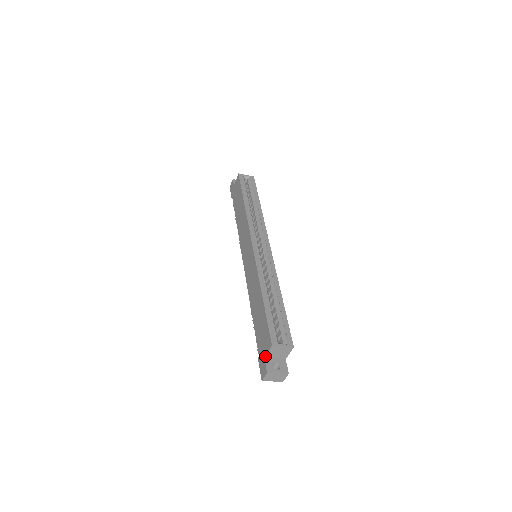
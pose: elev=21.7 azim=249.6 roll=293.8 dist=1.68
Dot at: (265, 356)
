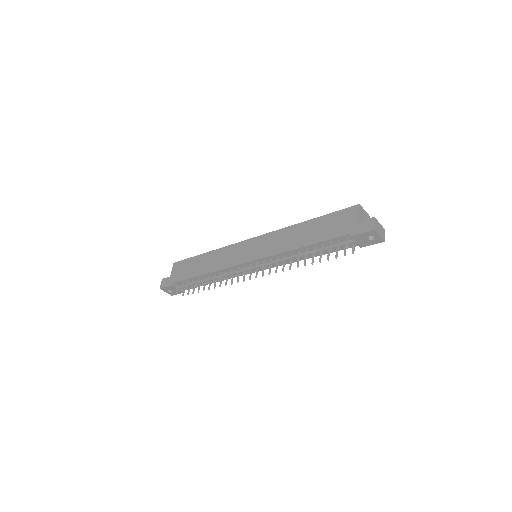
Dot at: (359, 219)
